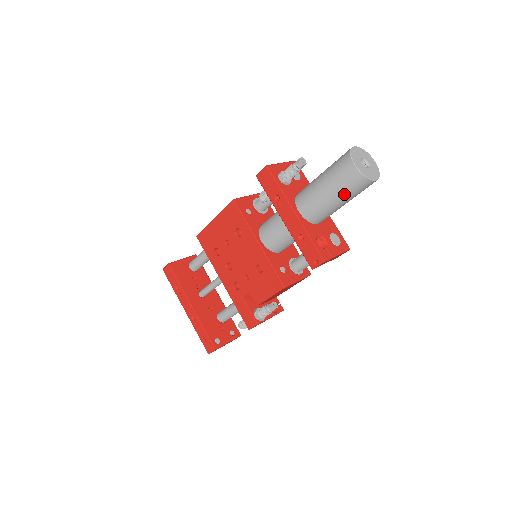
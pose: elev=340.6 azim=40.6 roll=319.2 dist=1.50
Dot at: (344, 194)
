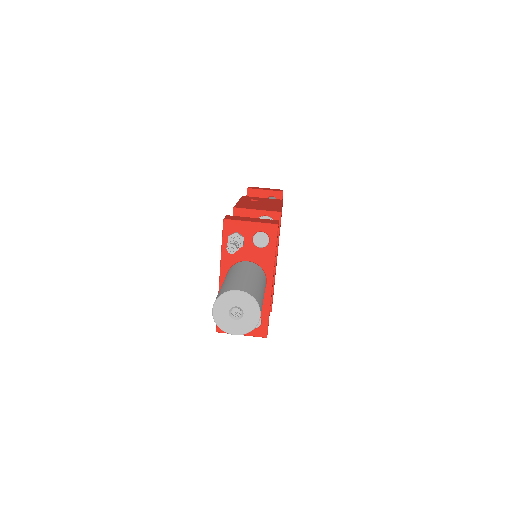
Dot at: occluded
